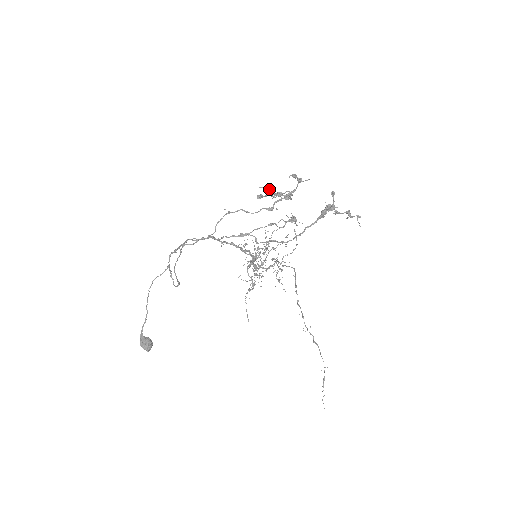
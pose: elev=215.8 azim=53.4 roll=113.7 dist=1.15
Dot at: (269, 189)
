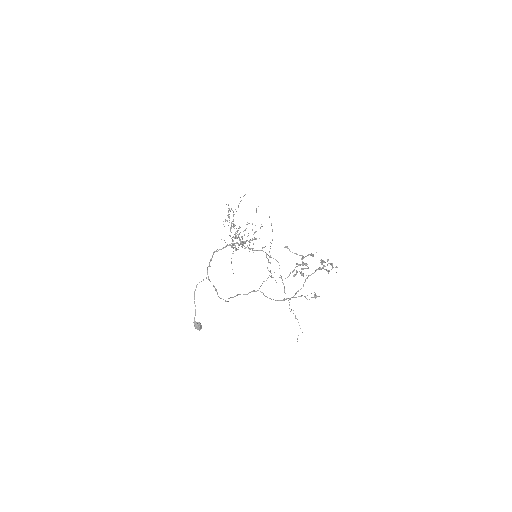
Dot at: (288, 248)
